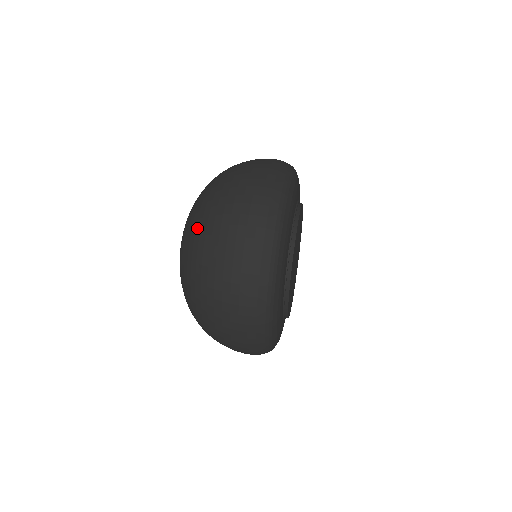
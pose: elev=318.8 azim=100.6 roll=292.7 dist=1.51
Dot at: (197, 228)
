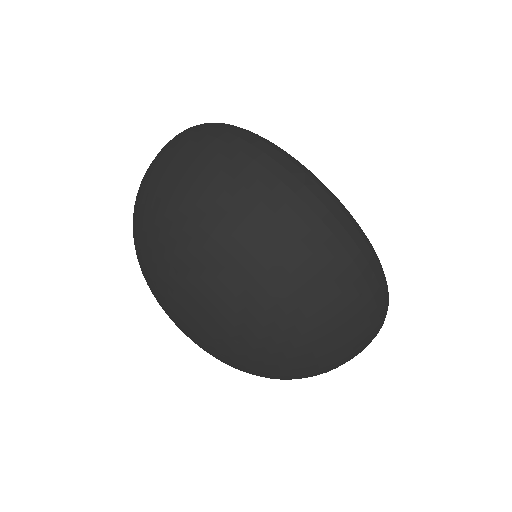
Dot at: (299, 374)
